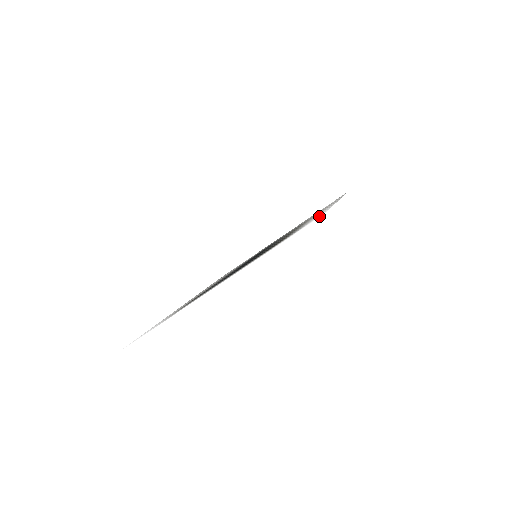
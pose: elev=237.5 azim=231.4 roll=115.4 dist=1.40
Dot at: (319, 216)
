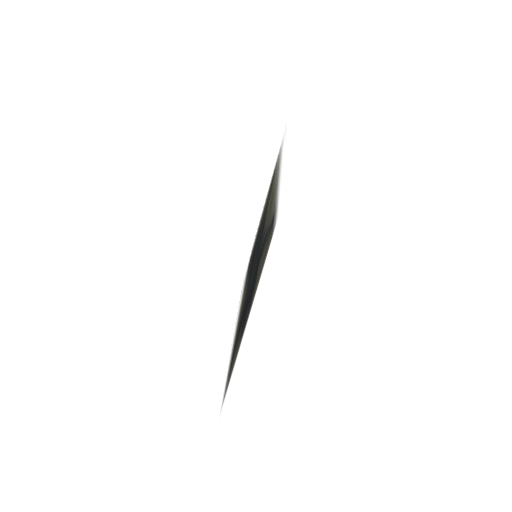
Dot at: (281, 201)
